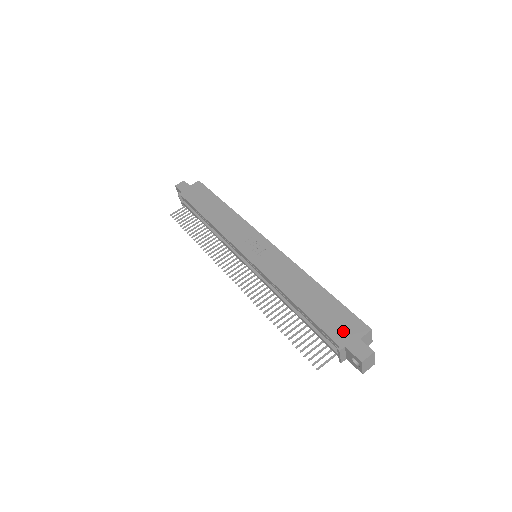
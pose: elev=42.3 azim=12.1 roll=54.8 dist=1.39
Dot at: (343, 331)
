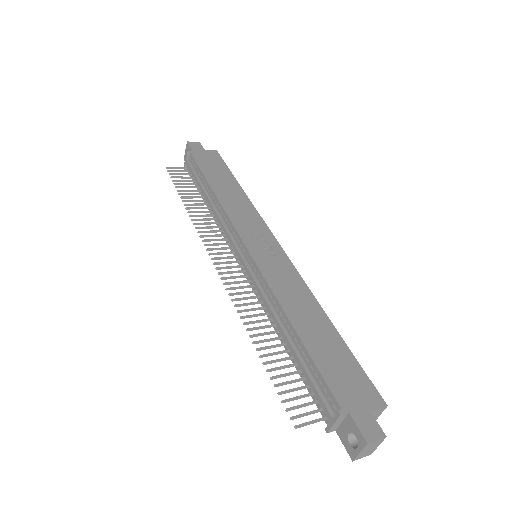
Dot at: (350, 391)
